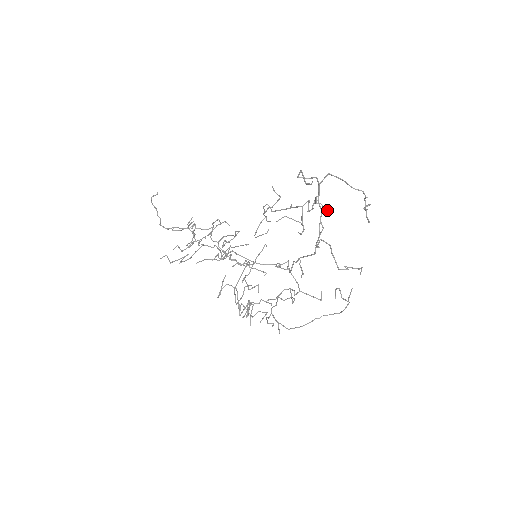
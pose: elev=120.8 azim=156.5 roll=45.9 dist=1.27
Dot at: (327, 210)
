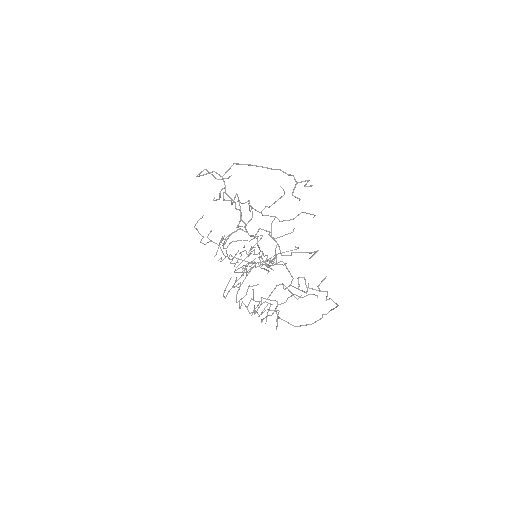
Dot at: (215, 200)
